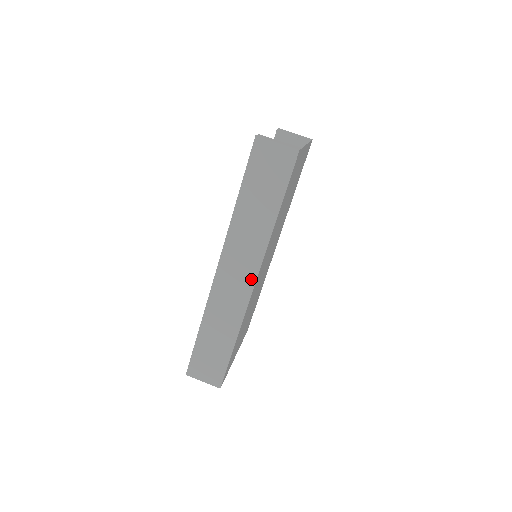
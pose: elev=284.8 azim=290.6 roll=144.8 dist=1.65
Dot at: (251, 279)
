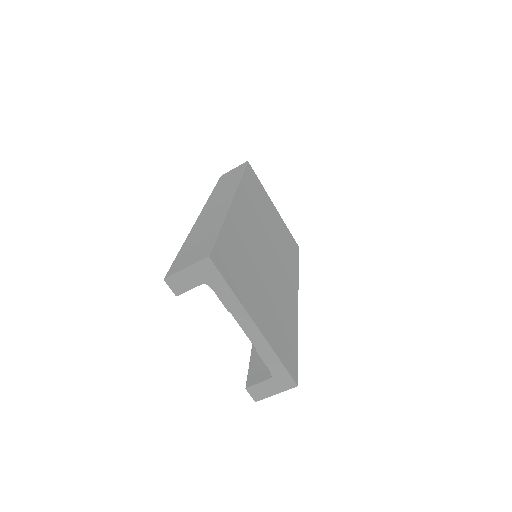
Dot at: occluded
